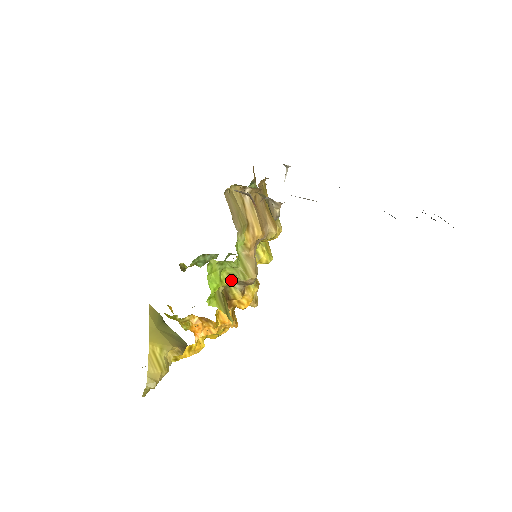
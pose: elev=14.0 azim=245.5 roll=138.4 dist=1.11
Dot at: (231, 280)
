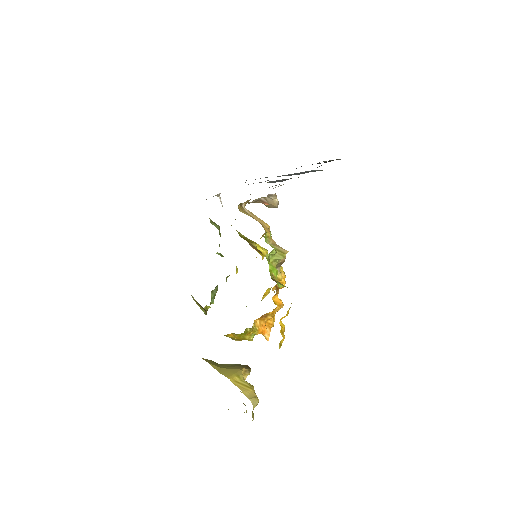
Dot at: (275, 266)
